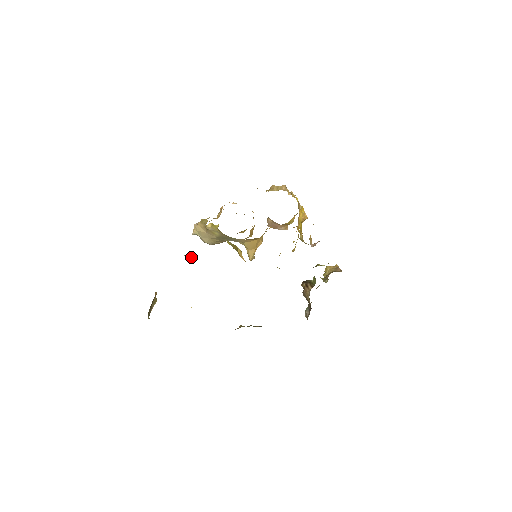
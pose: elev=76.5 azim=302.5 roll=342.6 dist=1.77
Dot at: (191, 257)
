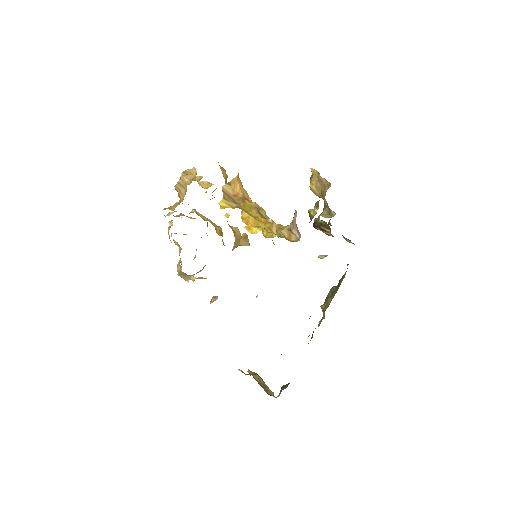
Dot at: (215, 298)
